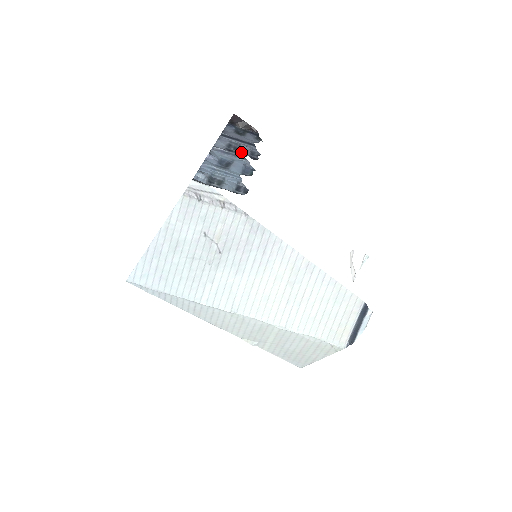
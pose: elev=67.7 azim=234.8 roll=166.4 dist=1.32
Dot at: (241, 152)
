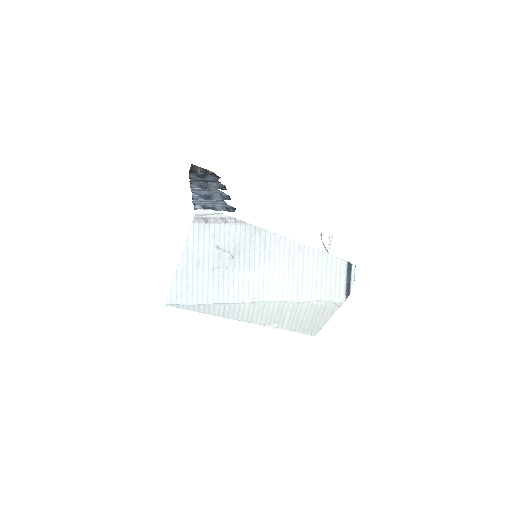
Dot at: (213, 187)
